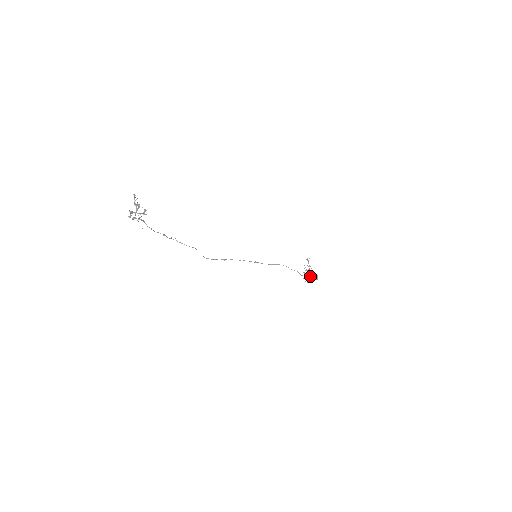
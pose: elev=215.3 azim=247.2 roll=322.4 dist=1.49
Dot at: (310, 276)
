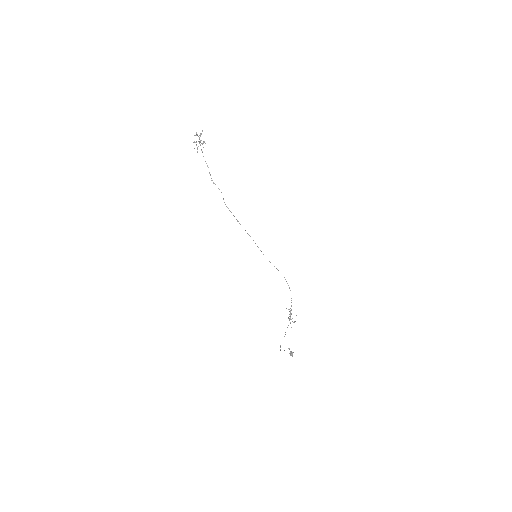
Dot at: occluded
